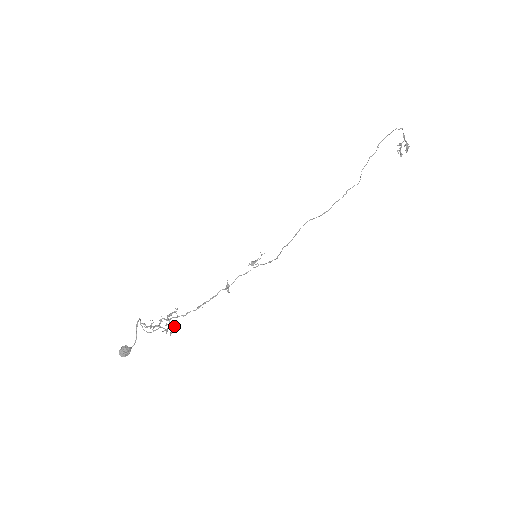
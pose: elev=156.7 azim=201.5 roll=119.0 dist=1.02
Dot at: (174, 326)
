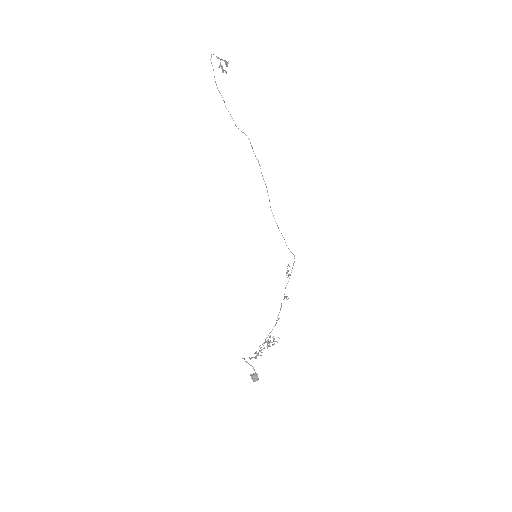
Dot at: occluded
